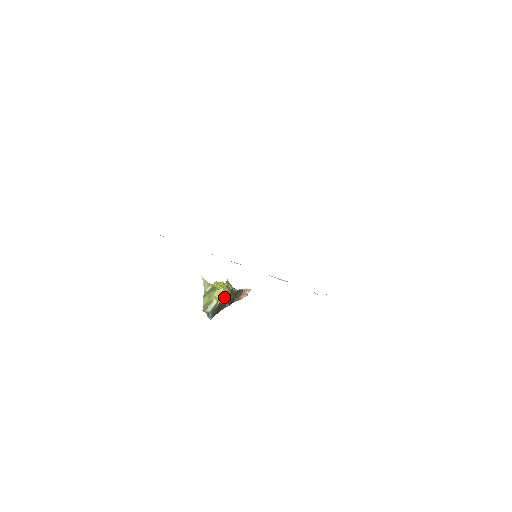
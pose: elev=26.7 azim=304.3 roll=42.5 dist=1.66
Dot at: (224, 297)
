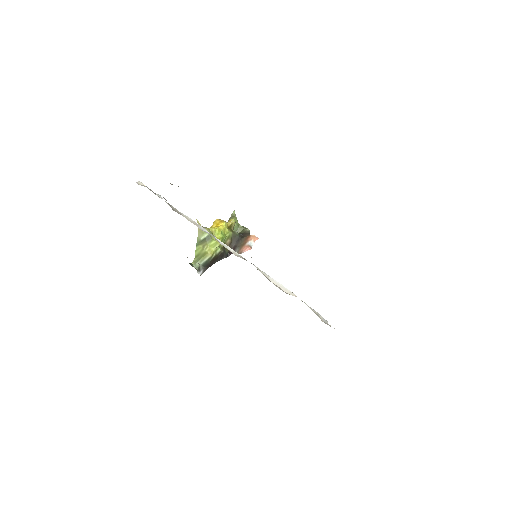
Dot at: occluded
